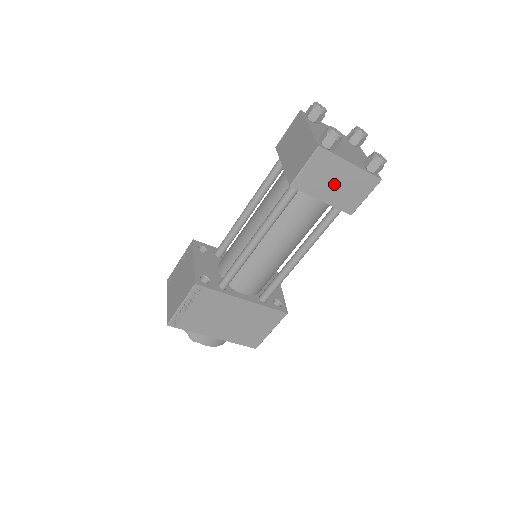
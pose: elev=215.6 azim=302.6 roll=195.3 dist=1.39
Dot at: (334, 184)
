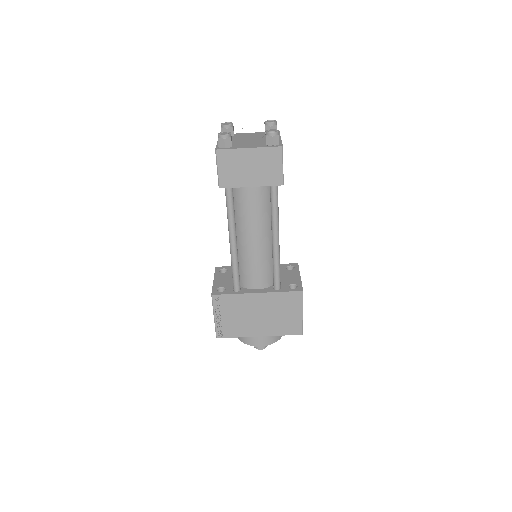
Dot at: (249, 170)
